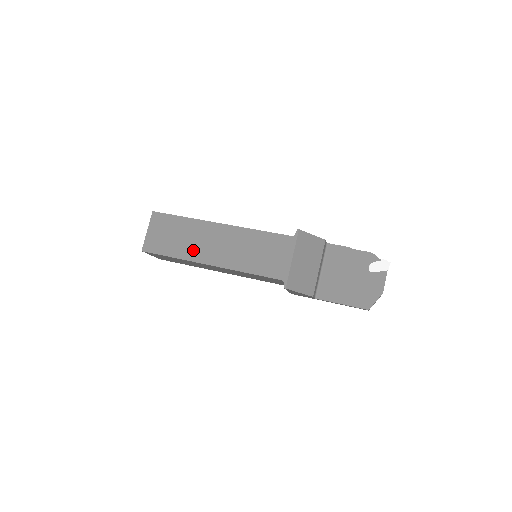
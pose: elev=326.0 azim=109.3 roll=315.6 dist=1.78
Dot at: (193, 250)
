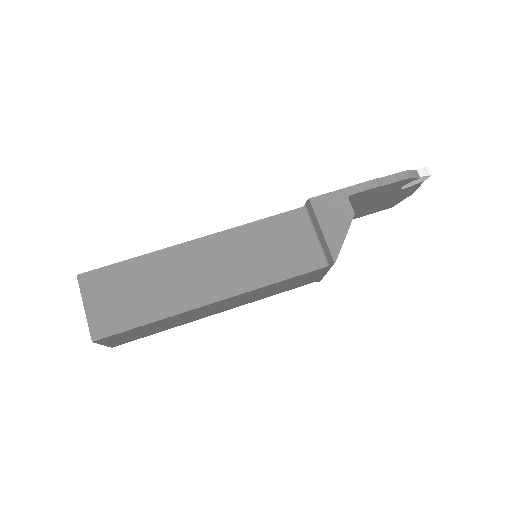
Dot at: occluded
